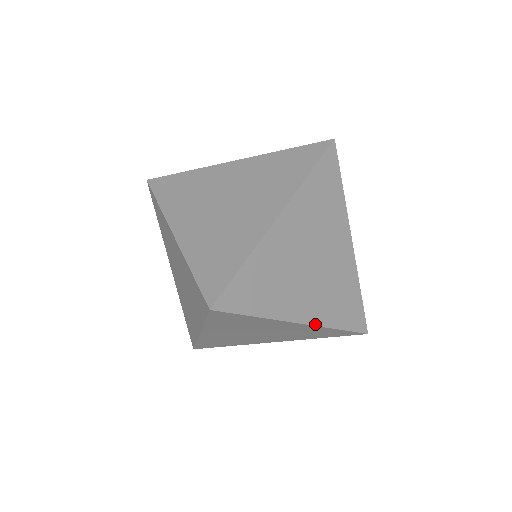
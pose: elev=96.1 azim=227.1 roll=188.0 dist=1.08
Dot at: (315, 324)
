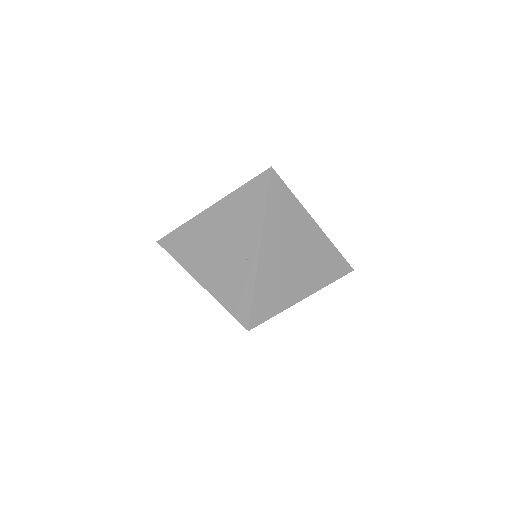
Dot at: (322, 231)
